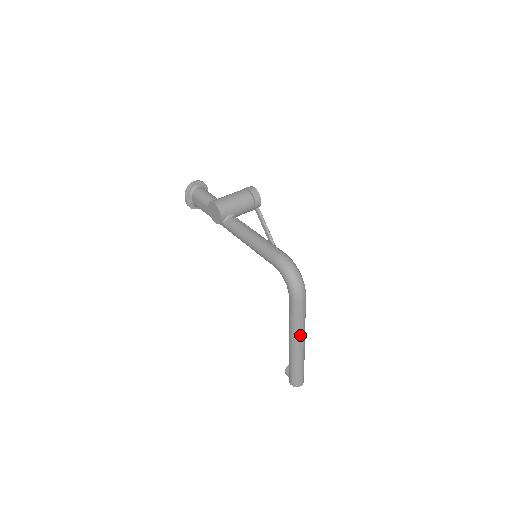
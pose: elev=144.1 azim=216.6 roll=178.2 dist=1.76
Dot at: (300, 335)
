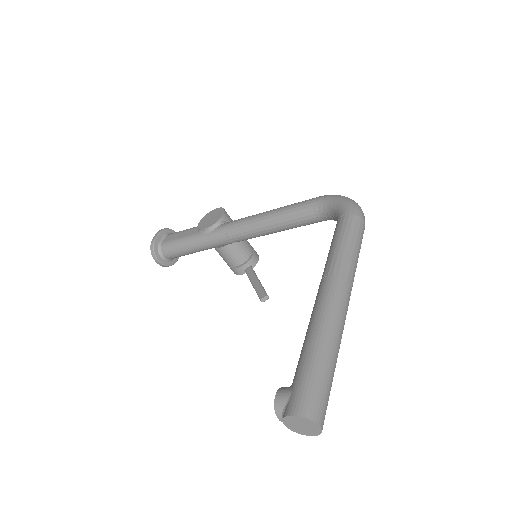
Dot at: (348, 277)
